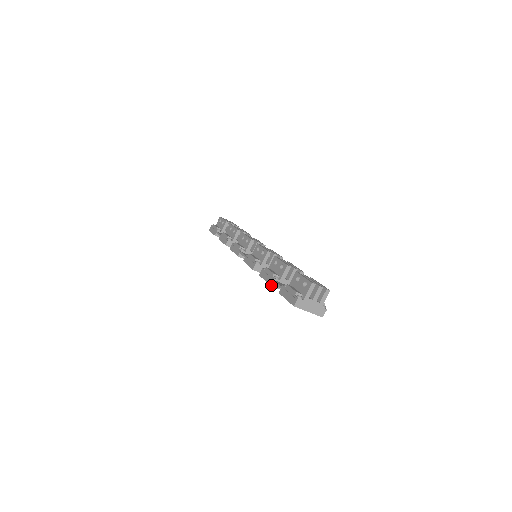
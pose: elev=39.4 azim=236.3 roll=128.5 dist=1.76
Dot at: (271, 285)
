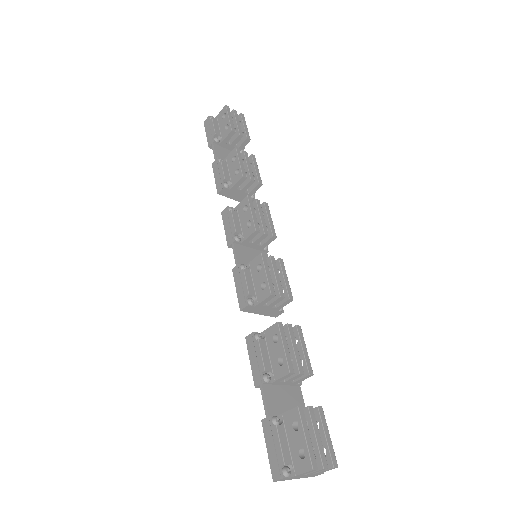
Dot at: (255, 387)
